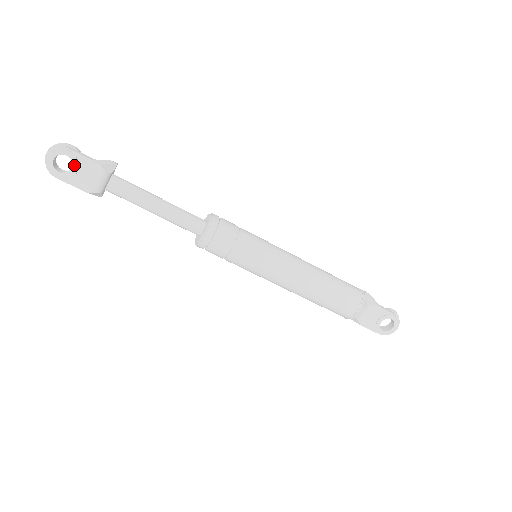
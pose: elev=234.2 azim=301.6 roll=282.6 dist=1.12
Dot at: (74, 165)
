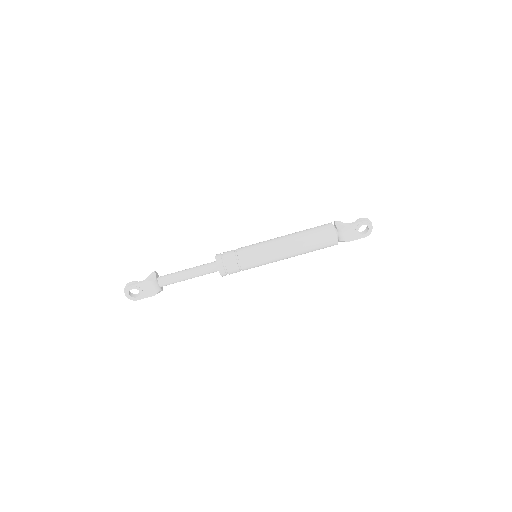
Dot at: (139, 290)
